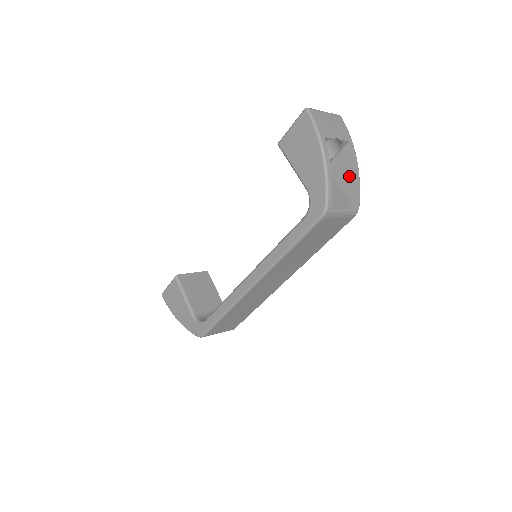
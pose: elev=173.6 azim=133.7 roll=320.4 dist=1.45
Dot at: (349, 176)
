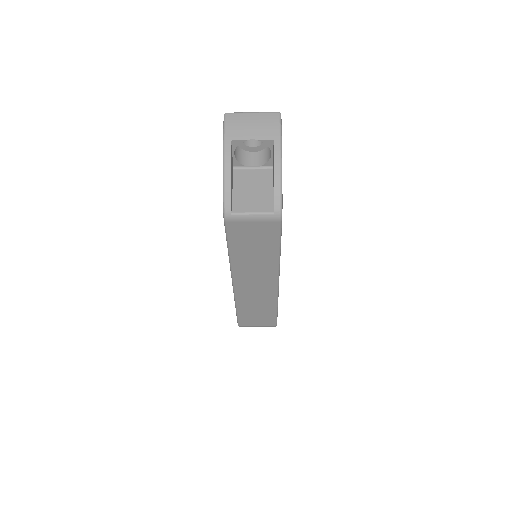
Dot at: occluded
